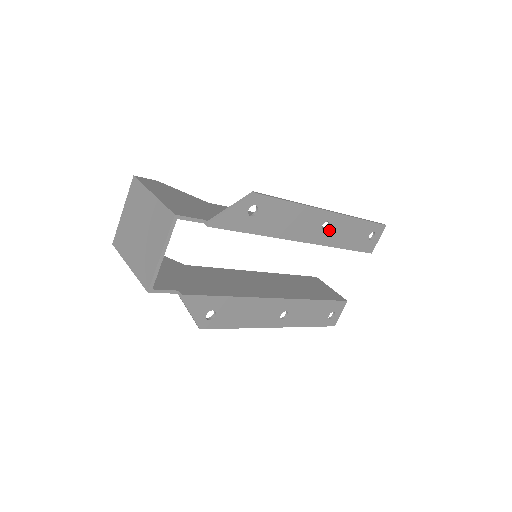
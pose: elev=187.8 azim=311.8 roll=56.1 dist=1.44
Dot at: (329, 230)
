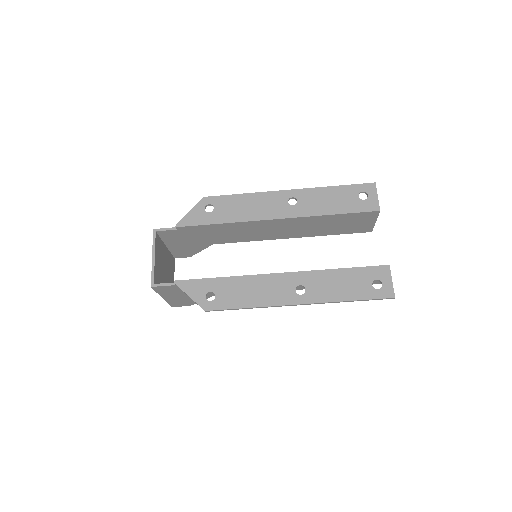
Dot at: (300, 204)
